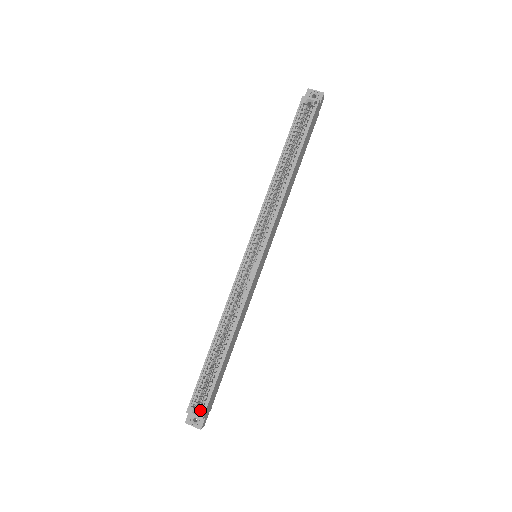
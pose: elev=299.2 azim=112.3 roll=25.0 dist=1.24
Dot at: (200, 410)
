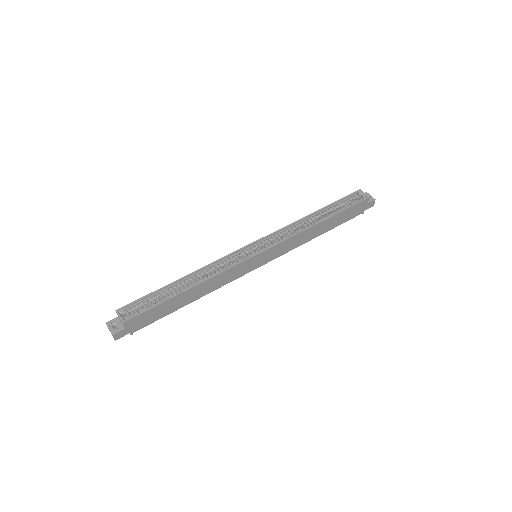
Dot at: (127, 316)
